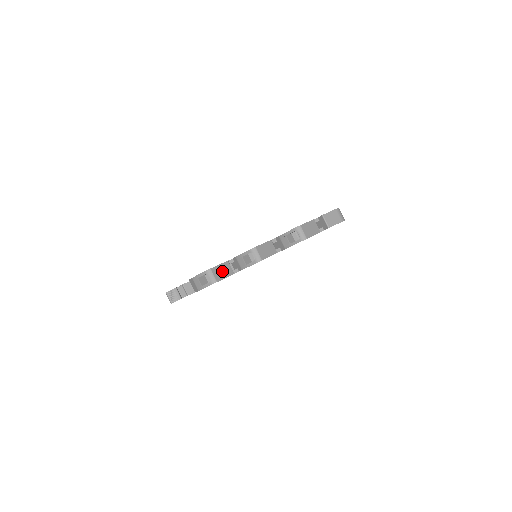
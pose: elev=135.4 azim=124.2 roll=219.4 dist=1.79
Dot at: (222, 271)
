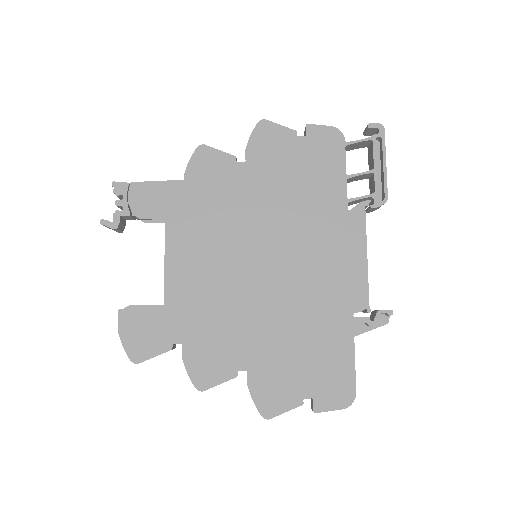
Dot at: occluded
